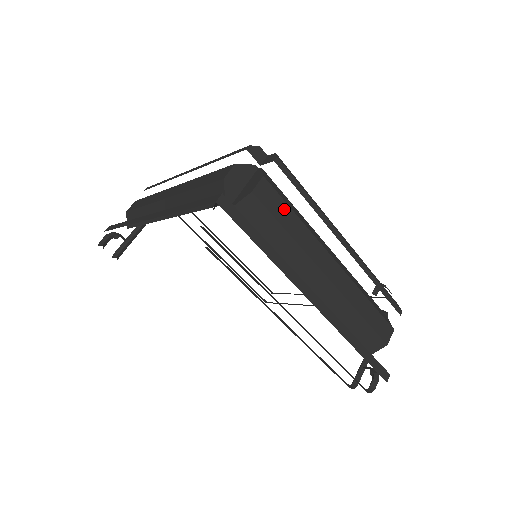
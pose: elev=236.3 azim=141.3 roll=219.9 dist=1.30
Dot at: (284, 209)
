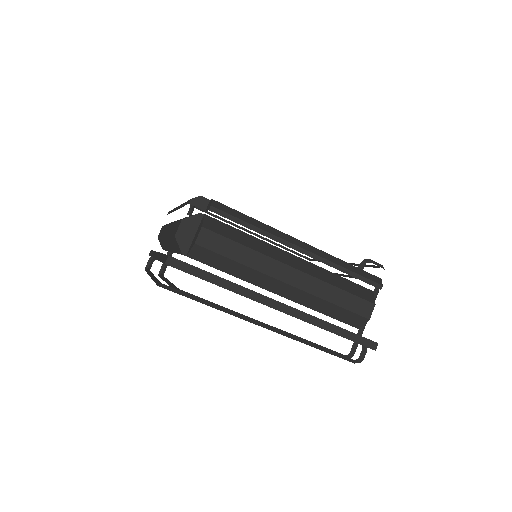
Dot at: (229, 245)
